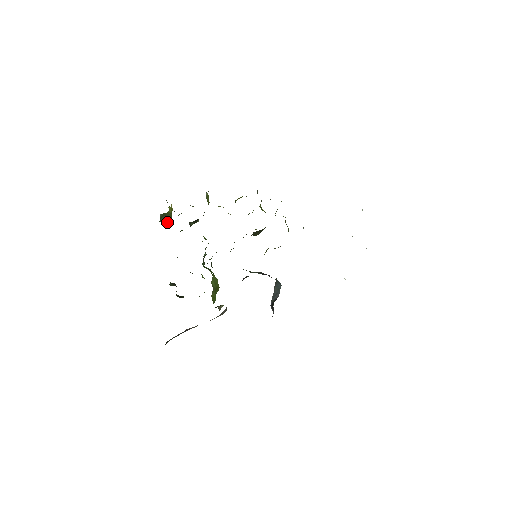
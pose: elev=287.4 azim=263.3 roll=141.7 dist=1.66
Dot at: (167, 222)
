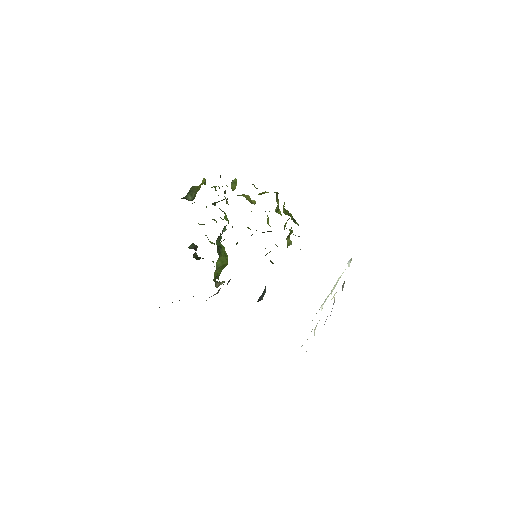
Dot at: (190, 200)
